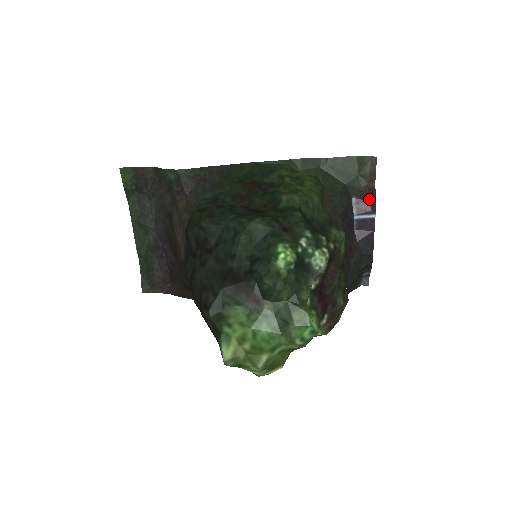
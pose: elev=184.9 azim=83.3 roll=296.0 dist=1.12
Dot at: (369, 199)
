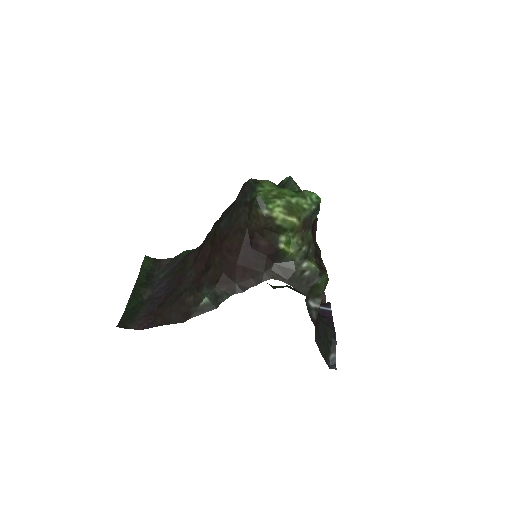
Dot at: (324, 303)
